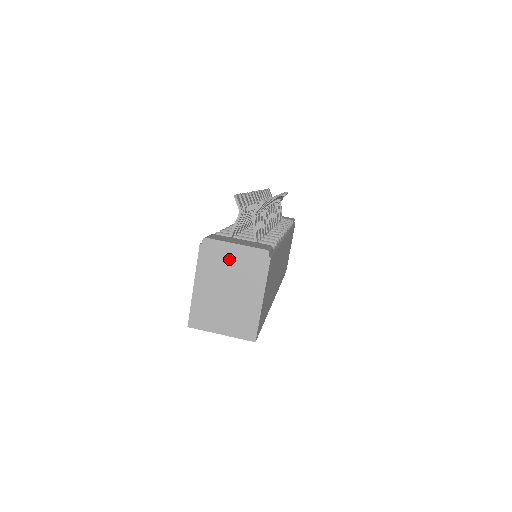
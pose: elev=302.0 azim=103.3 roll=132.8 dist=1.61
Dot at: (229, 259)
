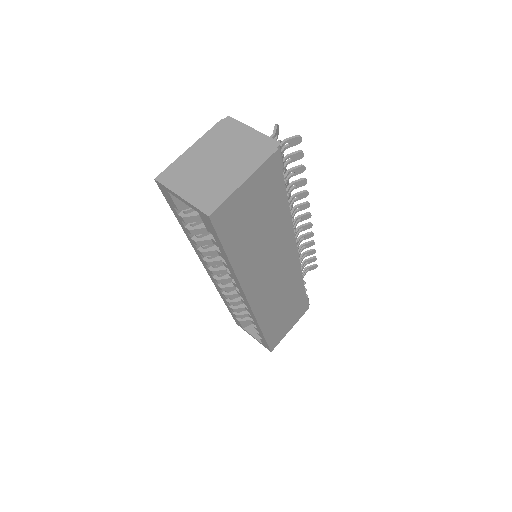
Dot at: (238, 138)
